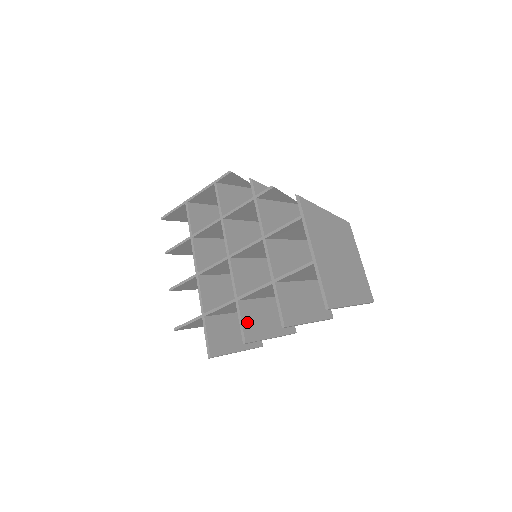
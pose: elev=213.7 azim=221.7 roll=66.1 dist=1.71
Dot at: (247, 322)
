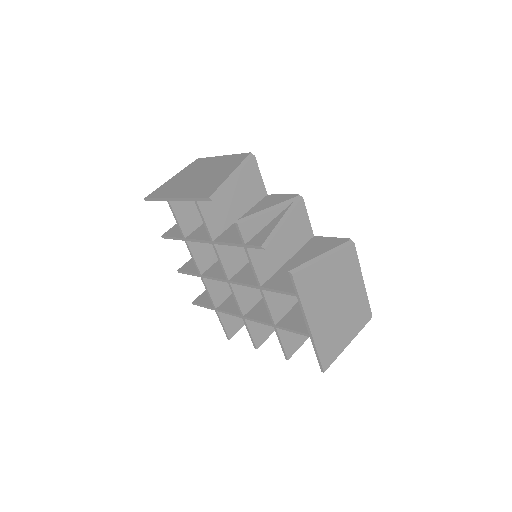
Dot at: (256, 331)
